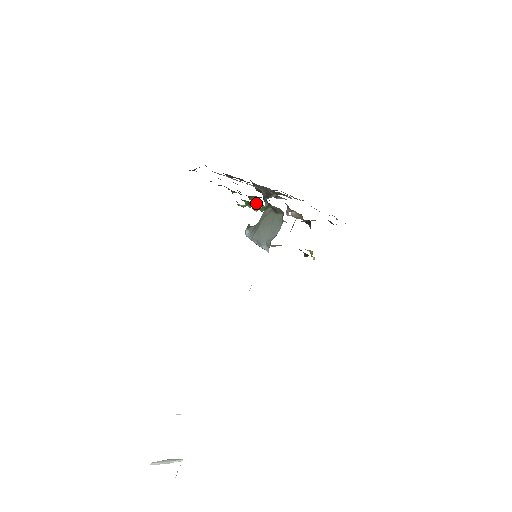
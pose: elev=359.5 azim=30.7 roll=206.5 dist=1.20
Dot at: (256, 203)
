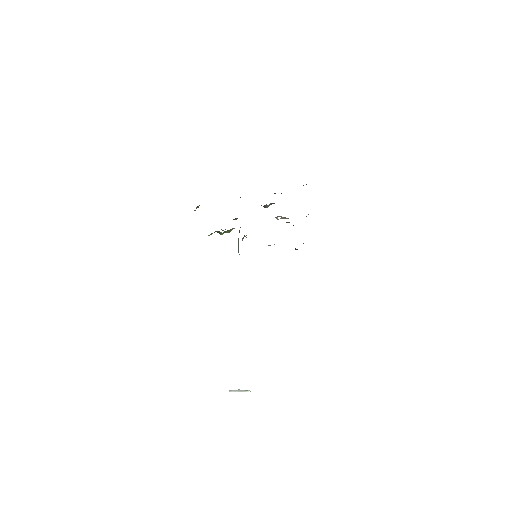
Dot at: (217, 231)
